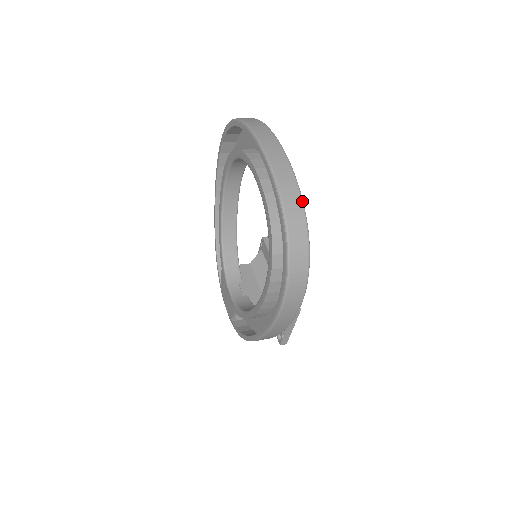
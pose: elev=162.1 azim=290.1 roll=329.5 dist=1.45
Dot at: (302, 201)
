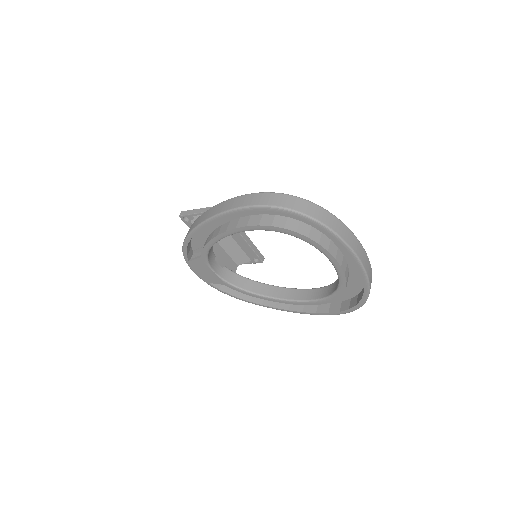
Dot at: occluded
